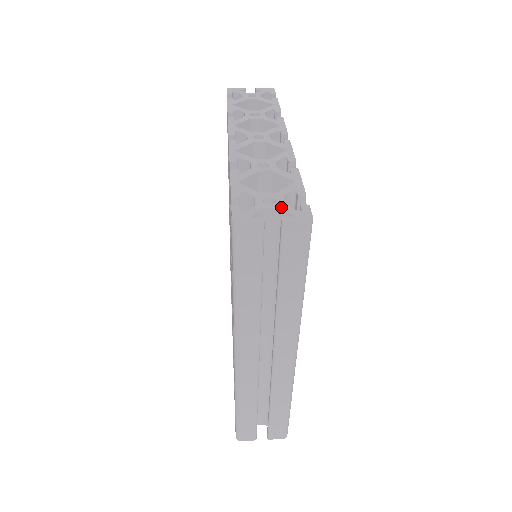
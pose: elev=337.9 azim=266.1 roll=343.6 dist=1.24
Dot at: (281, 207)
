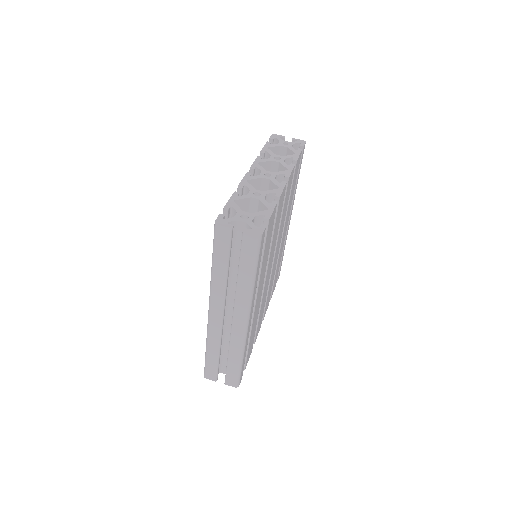
Dot at: (248, 222)
